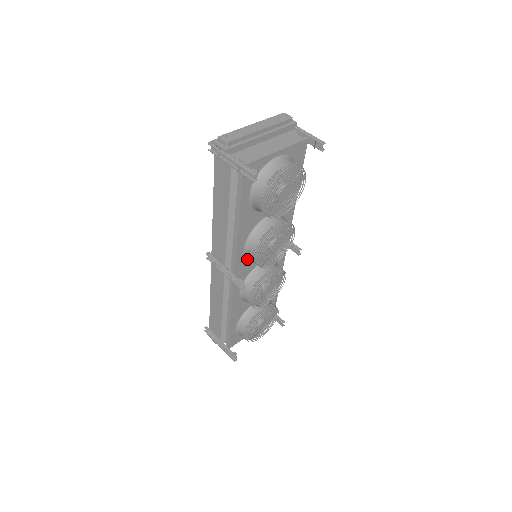
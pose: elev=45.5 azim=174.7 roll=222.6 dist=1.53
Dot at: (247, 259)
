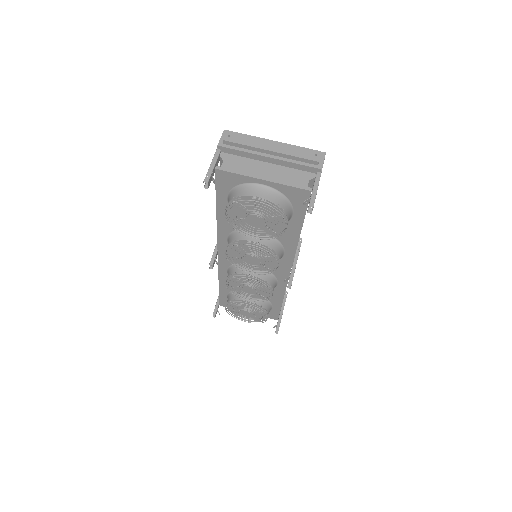
Dot at: occluded
